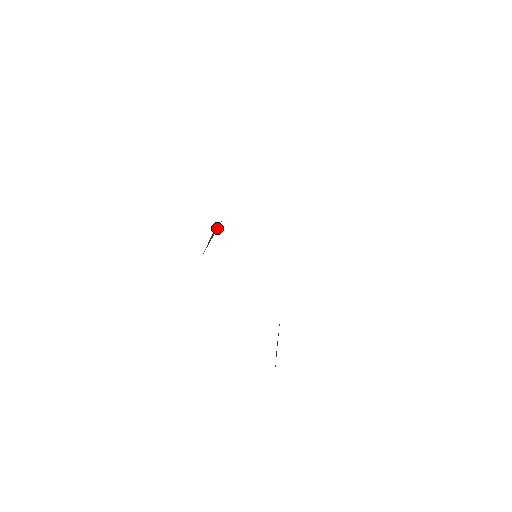
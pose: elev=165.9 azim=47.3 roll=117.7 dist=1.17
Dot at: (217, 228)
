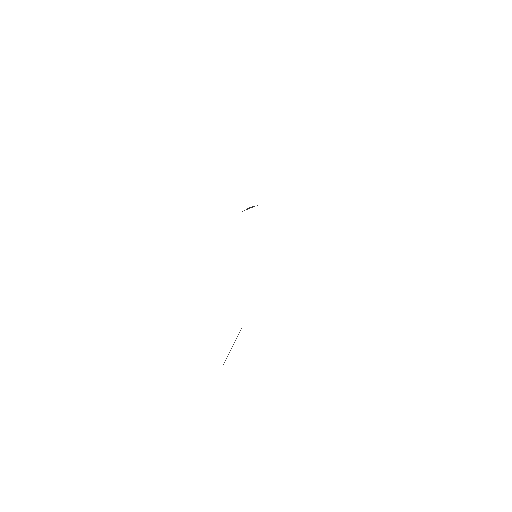
Dot at: (254, 206)
